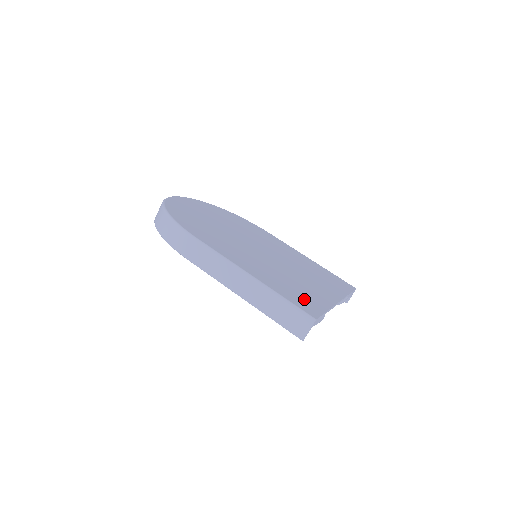
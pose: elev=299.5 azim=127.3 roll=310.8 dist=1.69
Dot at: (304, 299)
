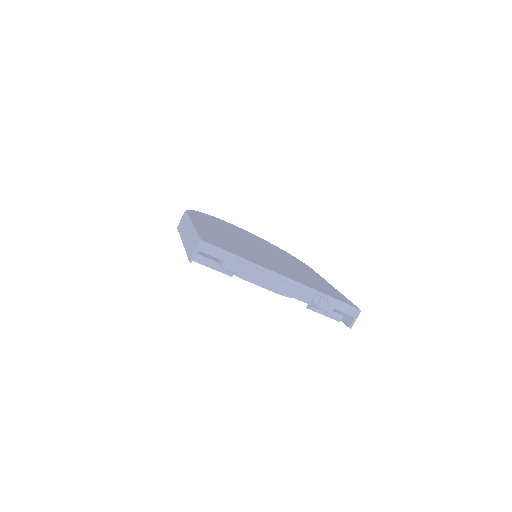
Dot at: (225, 245)
